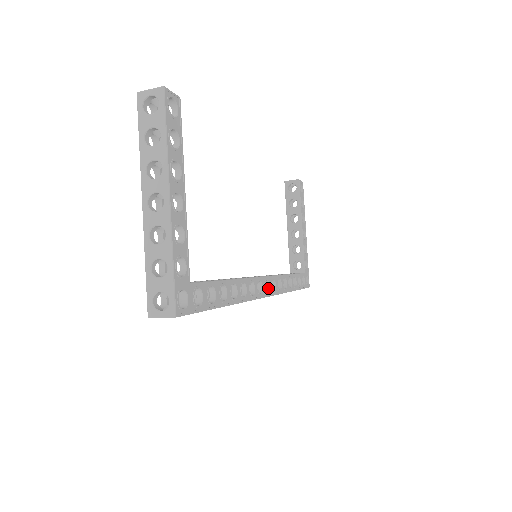
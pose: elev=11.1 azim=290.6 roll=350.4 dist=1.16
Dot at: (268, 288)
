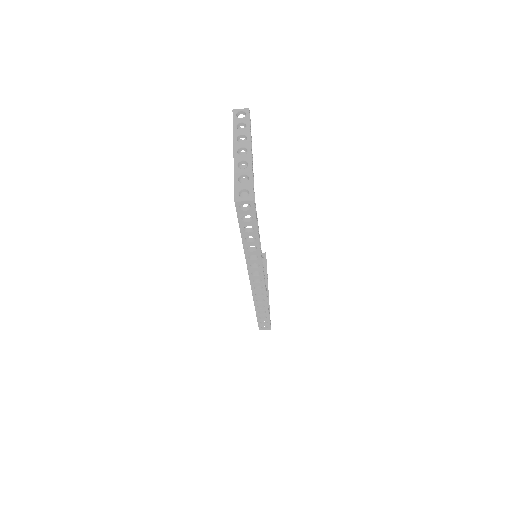
Dot at: (264, 277)
